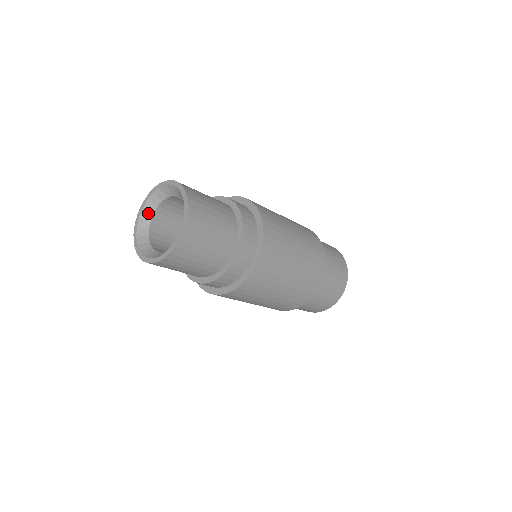
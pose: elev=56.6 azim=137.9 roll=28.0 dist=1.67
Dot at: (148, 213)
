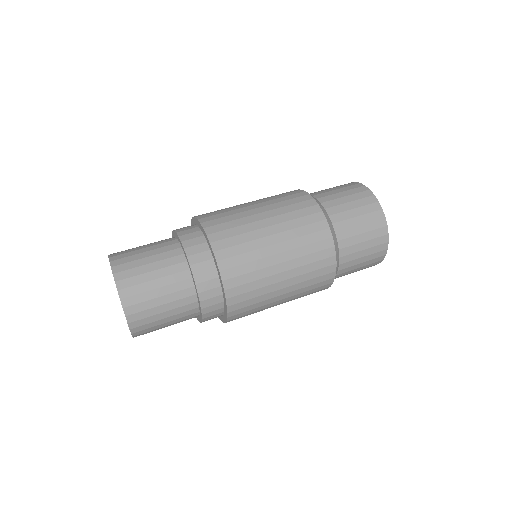
Dot at: occluded
